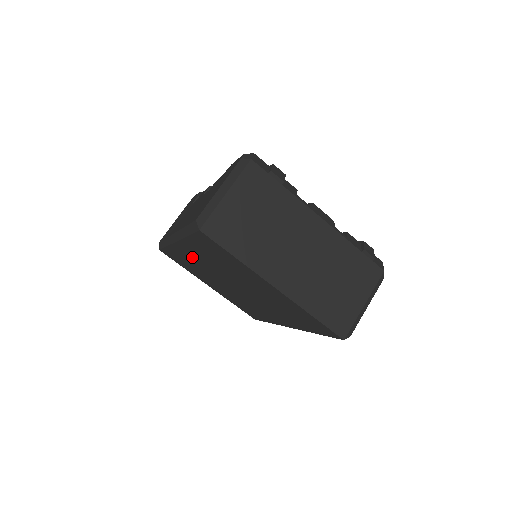
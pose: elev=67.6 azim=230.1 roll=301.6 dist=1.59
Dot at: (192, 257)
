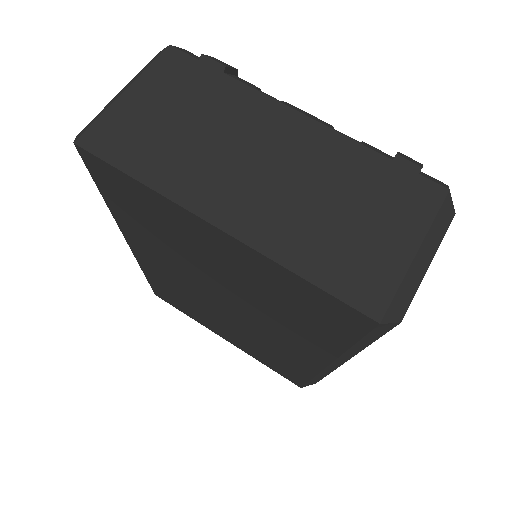
Dot at: (159, 267)
